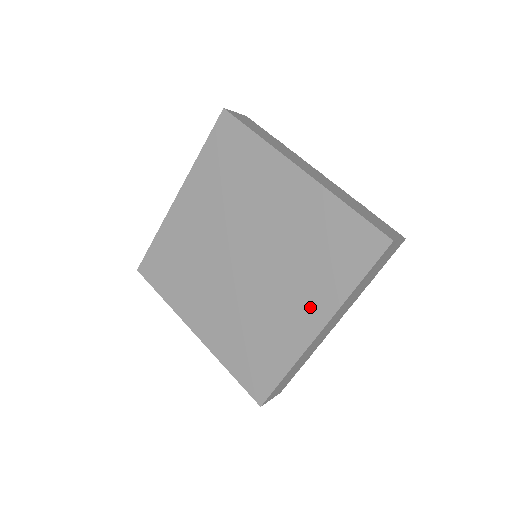
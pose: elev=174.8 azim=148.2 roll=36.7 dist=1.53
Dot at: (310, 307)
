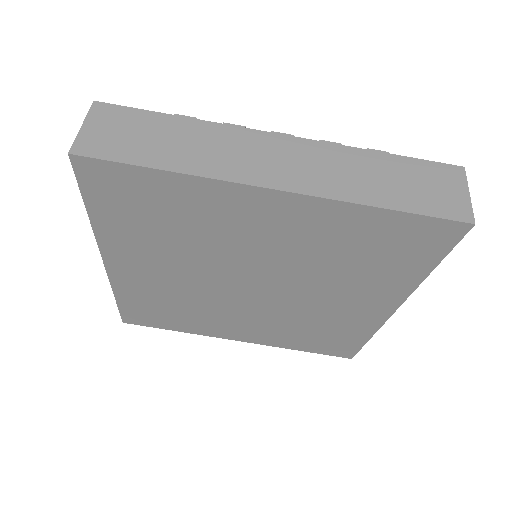
Dot at: (373, 299)
